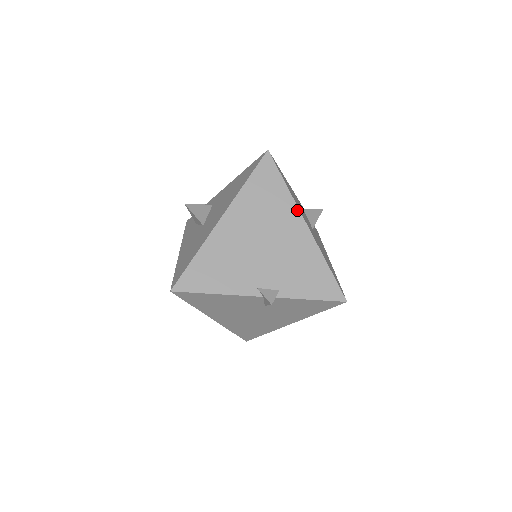
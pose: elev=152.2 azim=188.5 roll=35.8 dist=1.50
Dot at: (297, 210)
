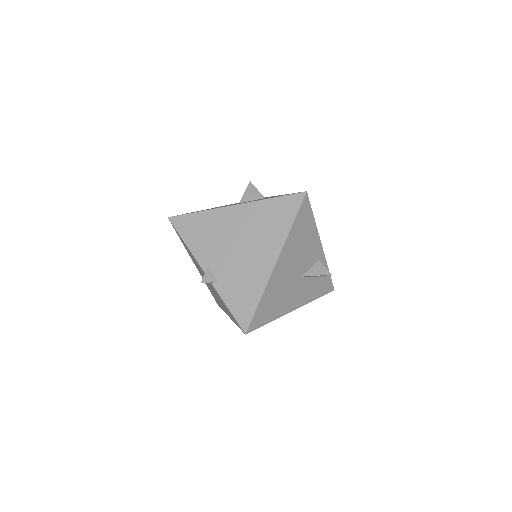
Dot at: (281, 247)
